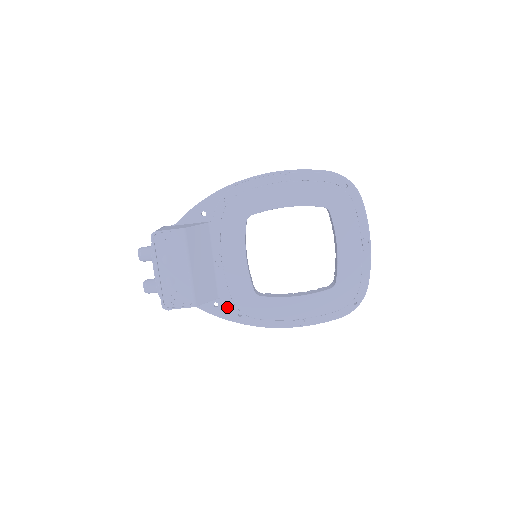
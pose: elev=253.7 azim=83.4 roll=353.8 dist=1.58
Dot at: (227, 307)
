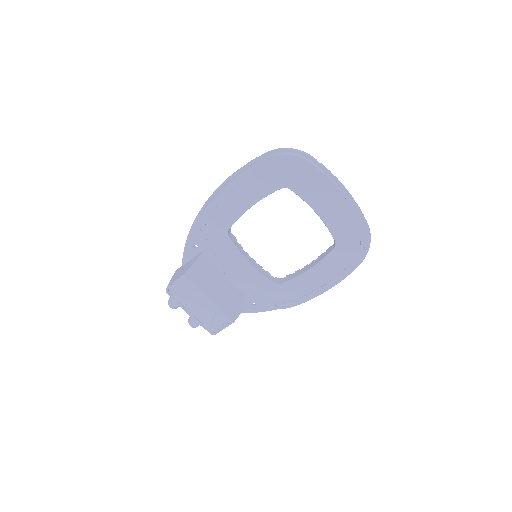
Dot at: (261, 304)
